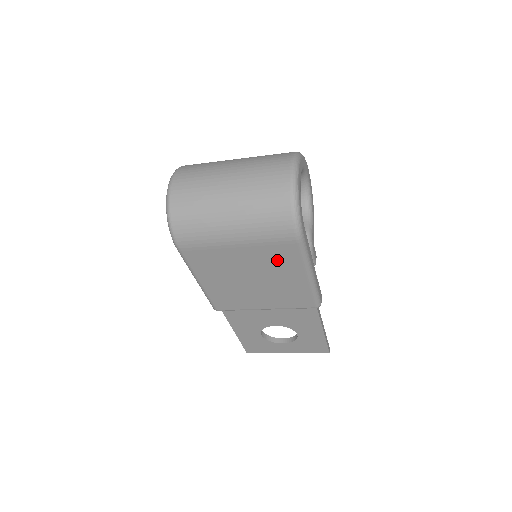
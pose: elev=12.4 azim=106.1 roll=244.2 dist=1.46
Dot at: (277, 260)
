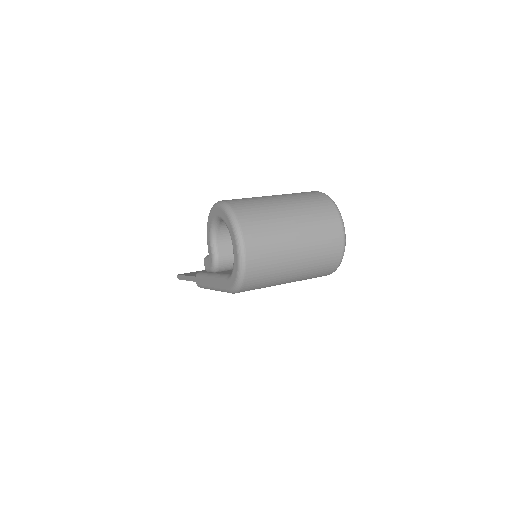
Dot at: occluded
